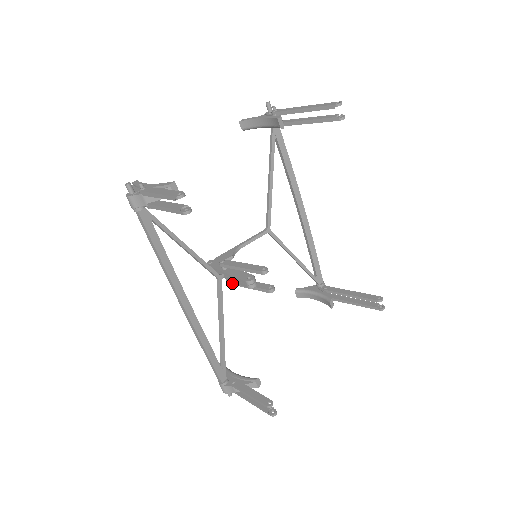
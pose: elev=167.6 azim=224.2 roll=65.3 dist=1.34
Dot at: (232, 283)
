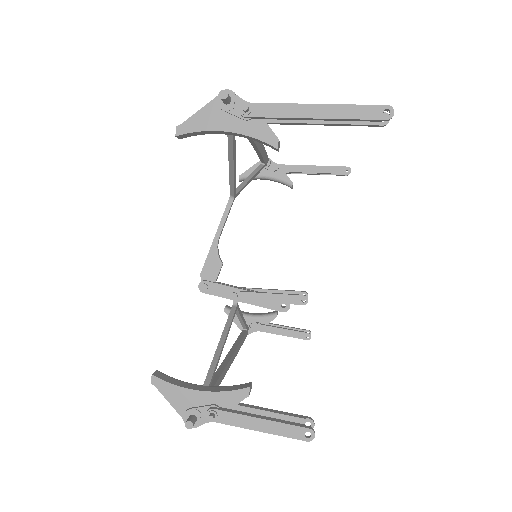
Dot at: occluded
